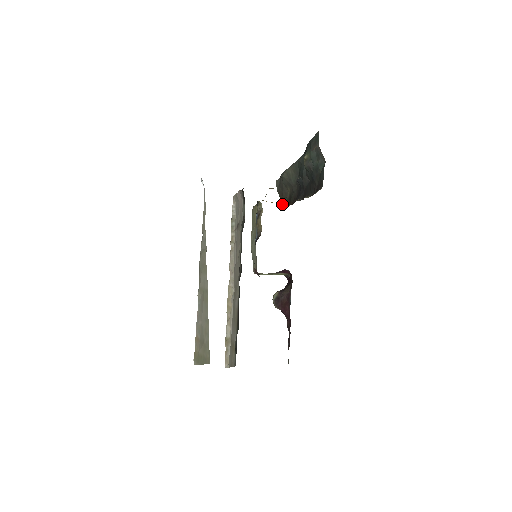
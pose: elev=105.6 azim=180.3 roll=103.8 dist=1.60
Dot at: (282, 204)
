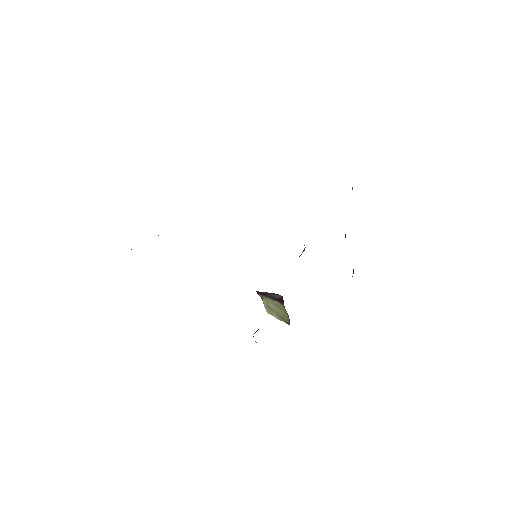
Dot at: occluded
